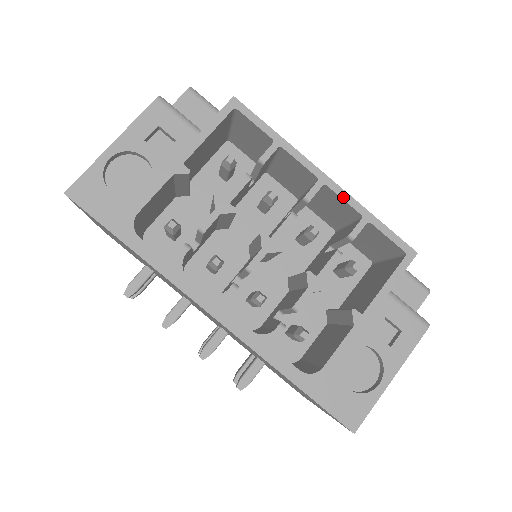
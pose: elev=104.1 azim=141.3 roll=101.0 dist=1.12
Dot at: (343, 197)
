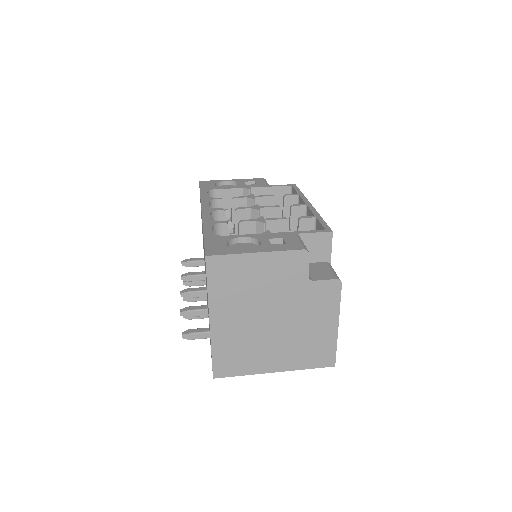
Dot at: (312, 210)
